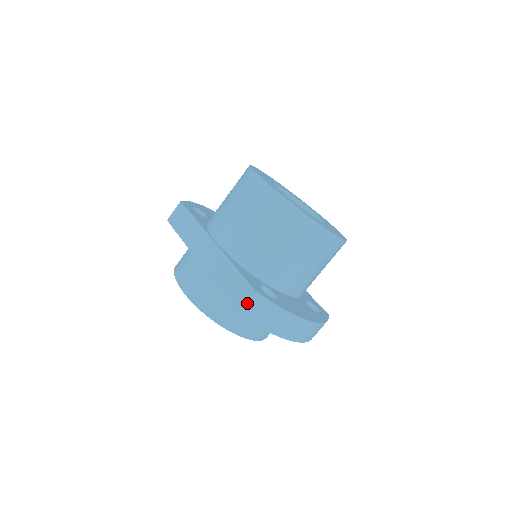
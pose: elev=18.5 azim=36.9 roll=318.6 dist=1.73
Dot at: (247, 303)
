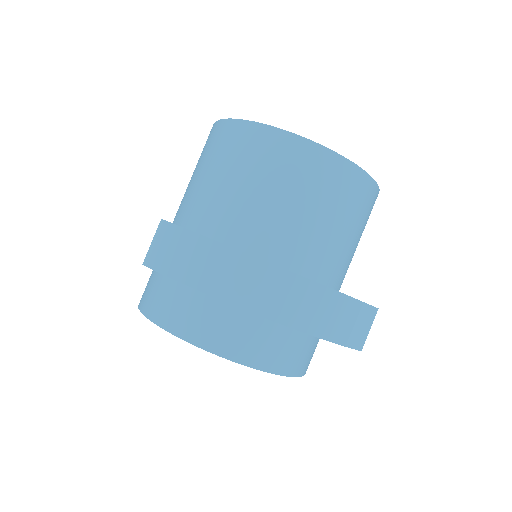
Dot at: (152, 242)
